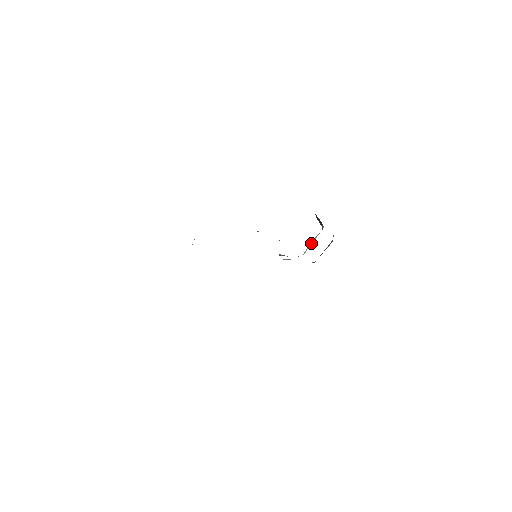
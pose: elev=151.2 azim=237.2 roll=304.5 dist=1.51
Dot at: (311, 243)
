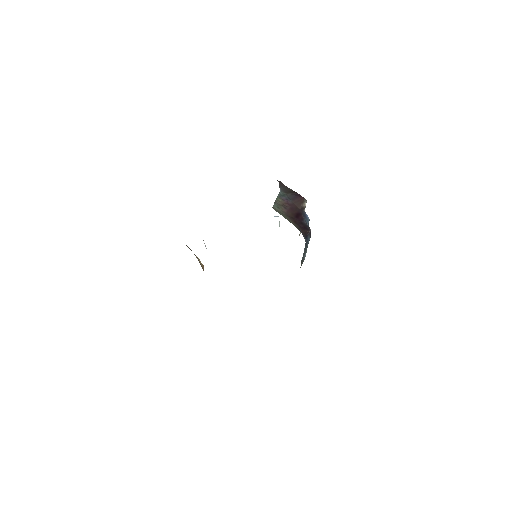
Dot at: occluded
